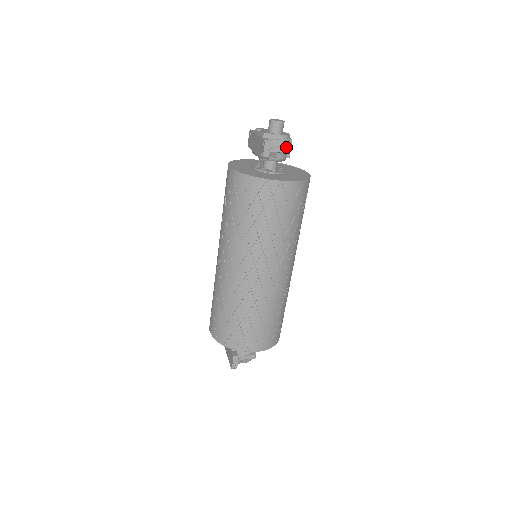
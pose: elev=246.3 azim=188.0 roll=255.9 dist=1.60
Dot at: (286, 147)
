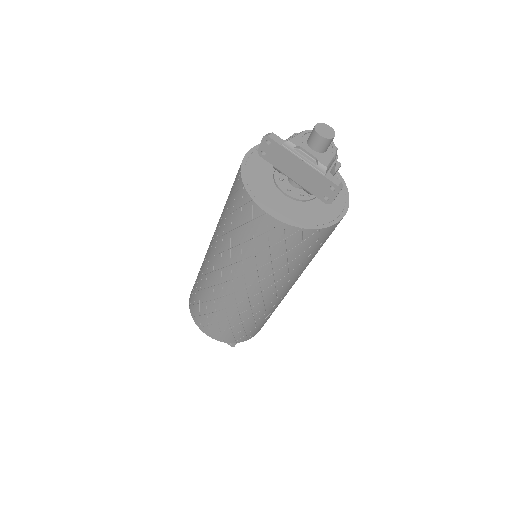
Dot at: (339, 167)
